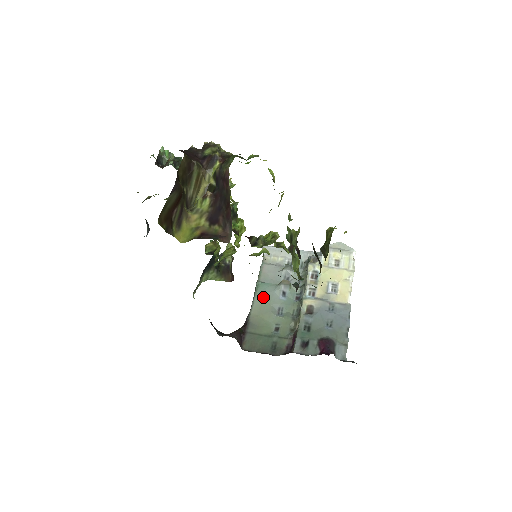
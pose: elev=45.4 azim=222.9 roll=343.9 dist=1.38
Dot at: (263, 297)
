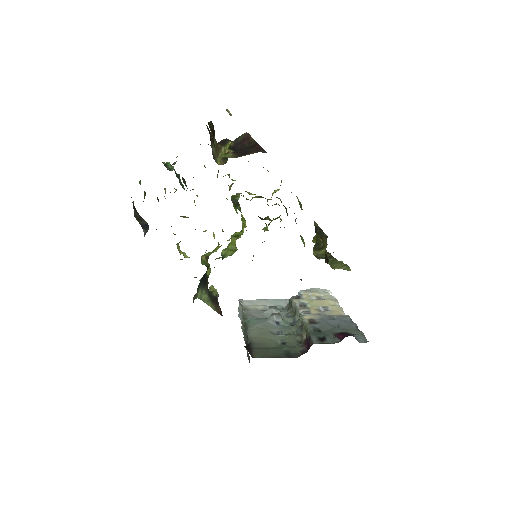
Dot at: (257, 326)
